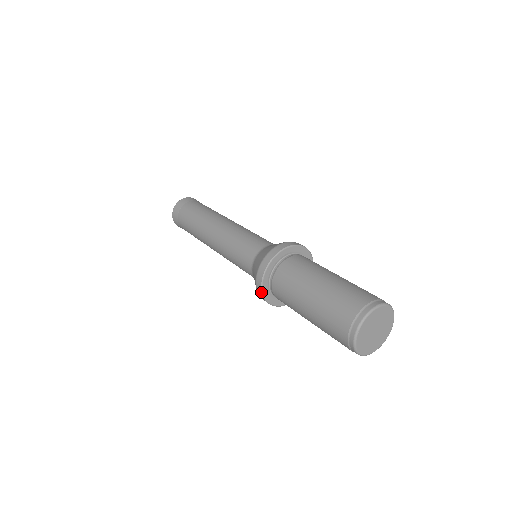
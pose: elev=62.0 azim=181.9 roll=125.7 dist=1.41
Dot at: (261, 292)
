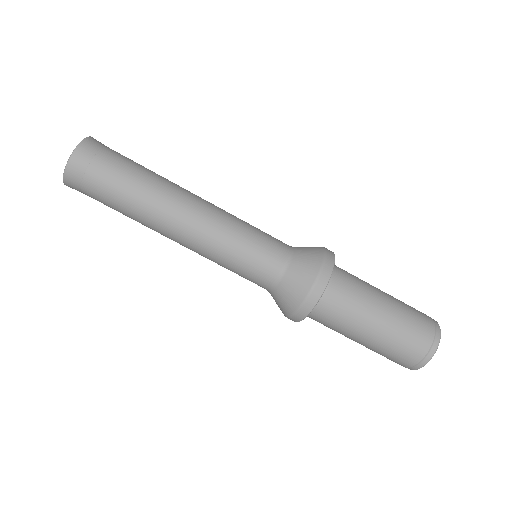
Dot at: (306, 315)
